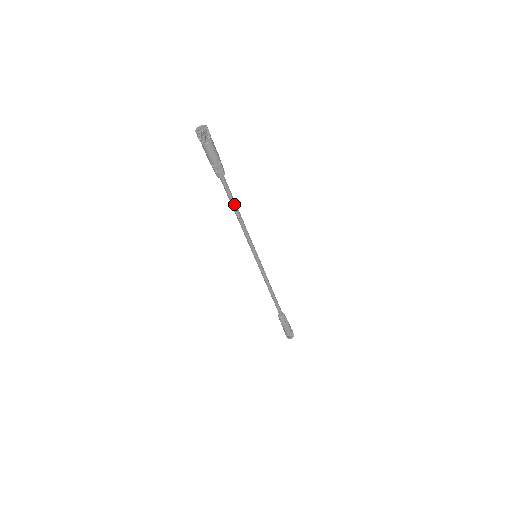
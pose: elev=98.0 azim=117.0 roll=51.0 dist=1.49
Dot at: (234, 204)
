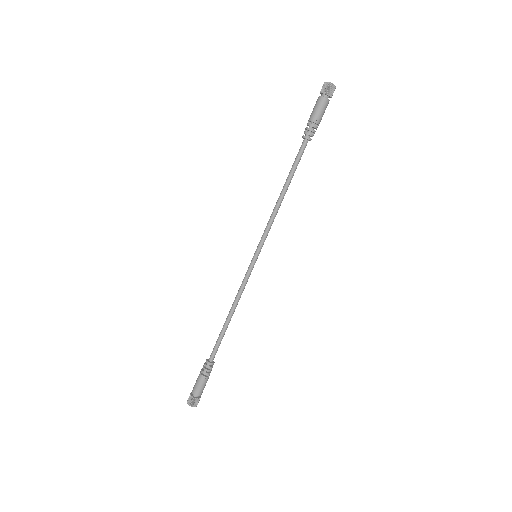
Dot at: (290, 177)
